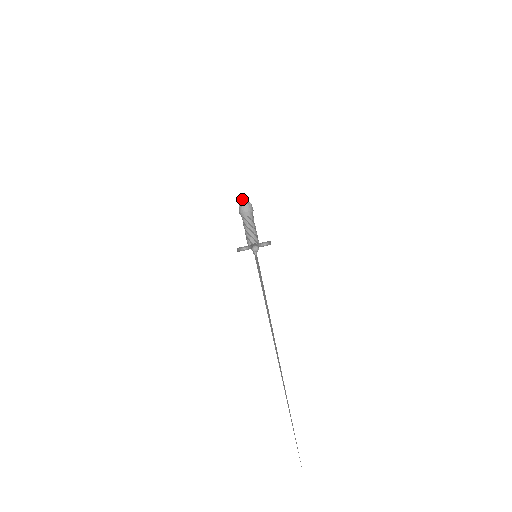
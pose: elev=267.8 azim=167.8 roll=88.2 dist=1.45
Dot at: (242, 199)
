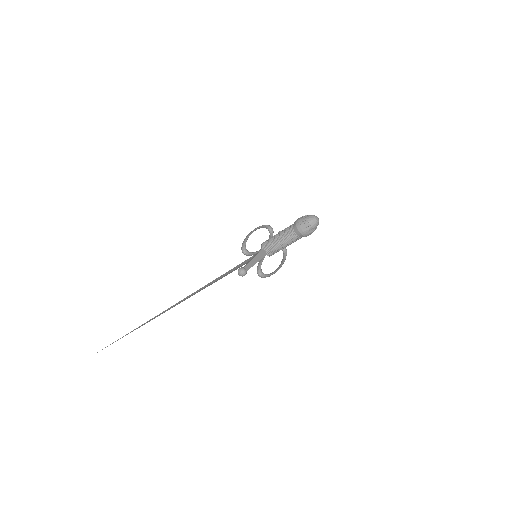
Dot at: (315, 218)
